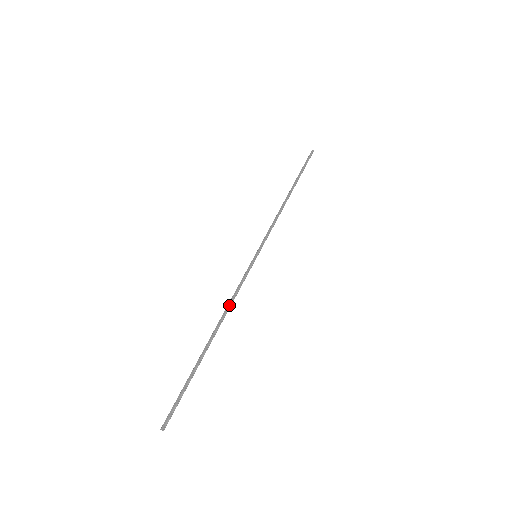
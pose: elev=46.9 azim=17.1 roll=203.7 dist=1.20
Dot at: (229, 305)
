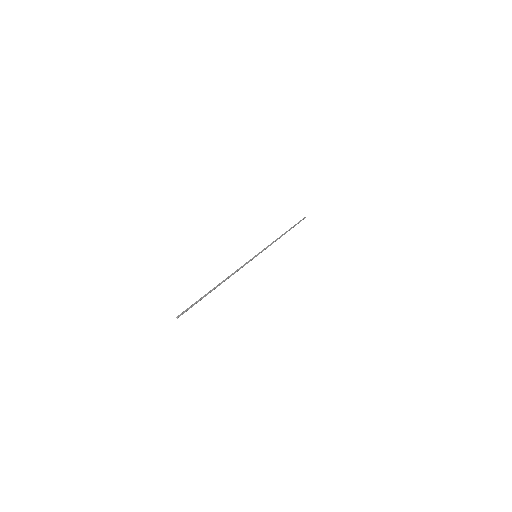
Dot at: (233, 273)
